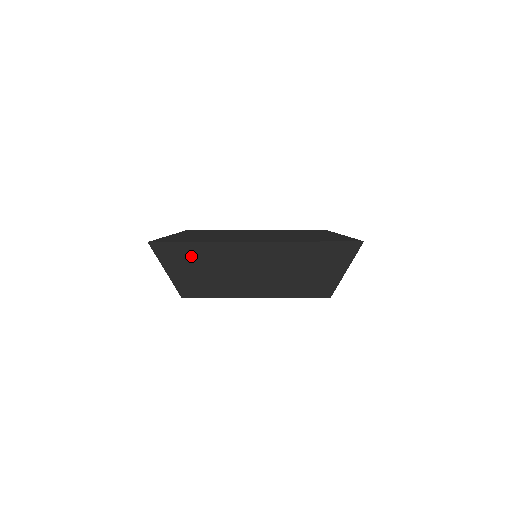
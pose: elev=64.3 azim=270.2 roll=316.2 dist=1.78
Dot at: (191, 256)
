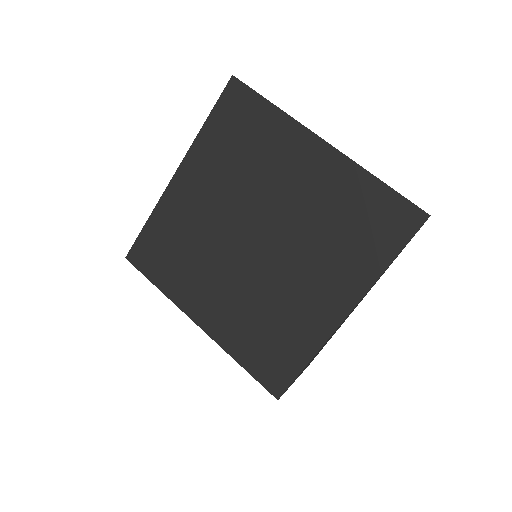
Dot at: (239, 136)
